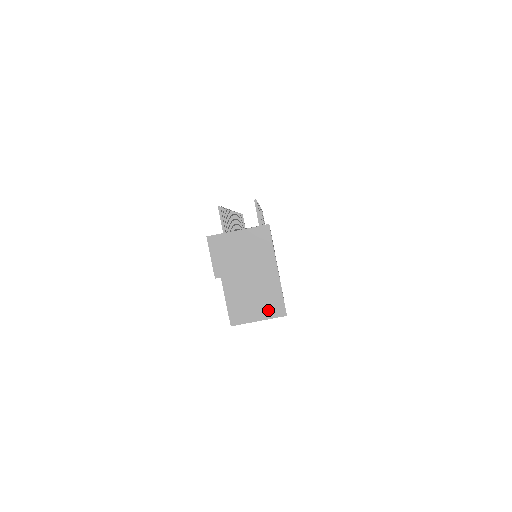
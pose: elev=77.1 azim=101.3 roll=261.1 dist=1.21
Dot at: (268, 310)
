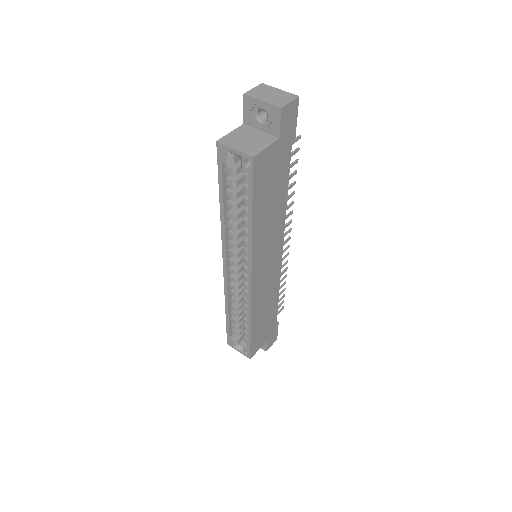
Dot at: (246, 149)
